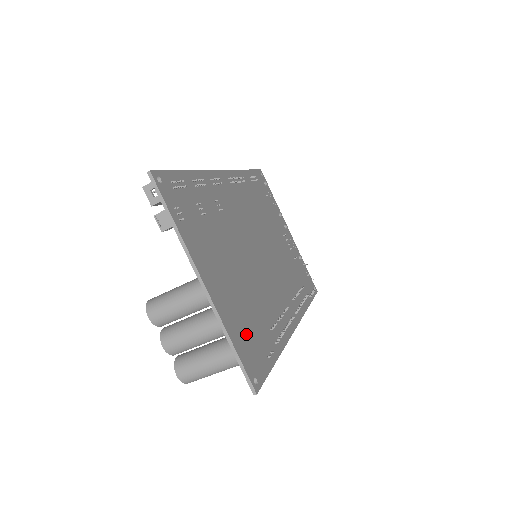
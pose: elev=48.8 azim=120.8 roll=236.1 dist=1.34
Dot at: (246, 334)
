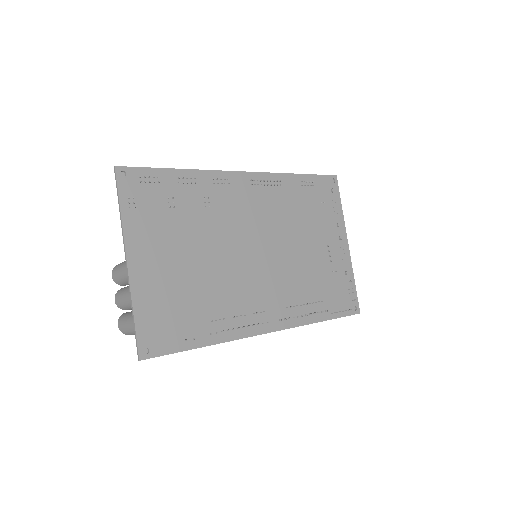
Dot at: (163, 313)
